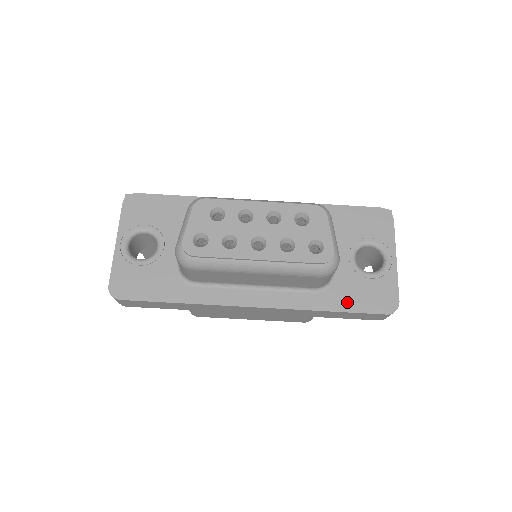
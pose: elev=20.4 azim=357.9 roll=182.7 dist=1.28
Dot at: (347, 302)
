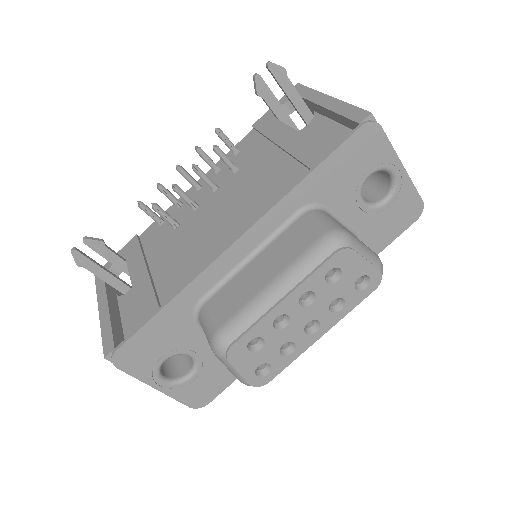
Dot at: (380, 243)
